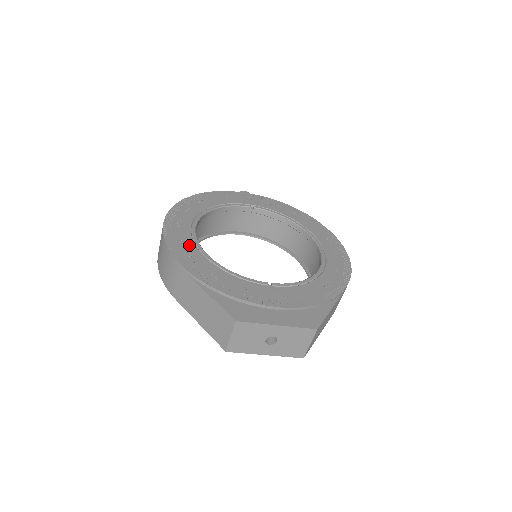
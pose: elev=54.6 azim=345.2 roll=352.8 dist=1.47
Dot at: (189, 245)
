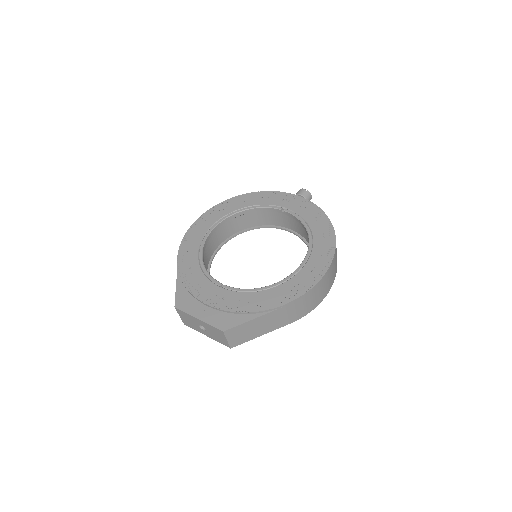
Dot at: (196, 241)
